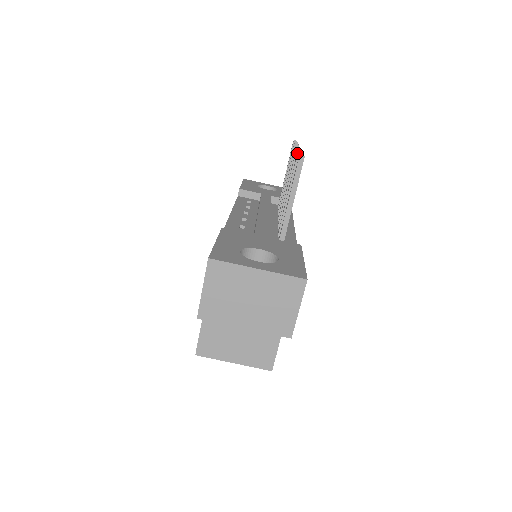
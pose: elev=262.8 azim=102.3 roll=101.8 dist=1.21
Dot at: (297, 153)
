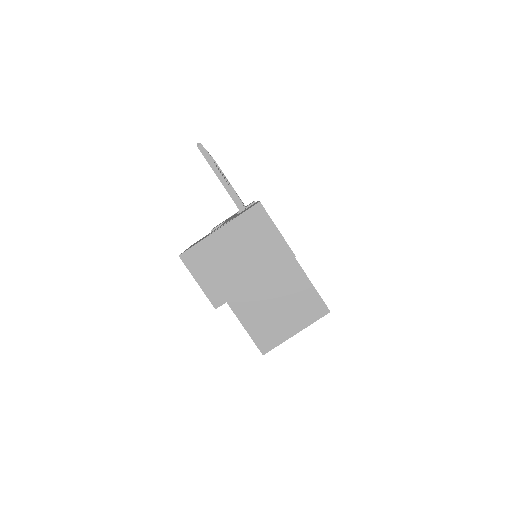
Dot at: occluded
